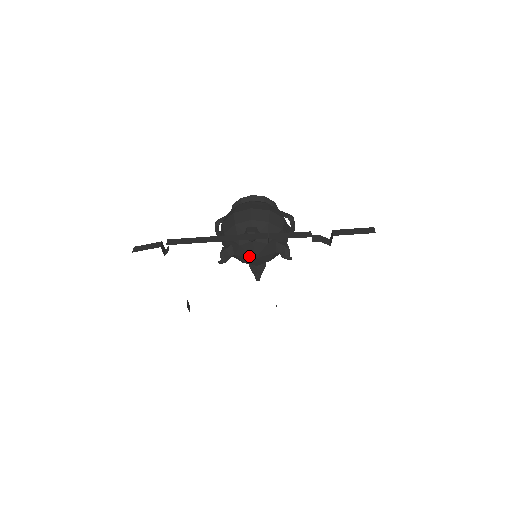
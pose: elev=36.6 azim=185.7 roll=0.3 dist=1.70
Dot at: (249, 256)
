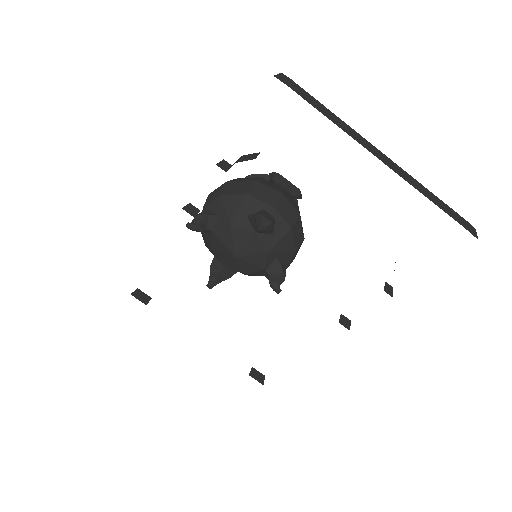
Dot at: (229, 257)
